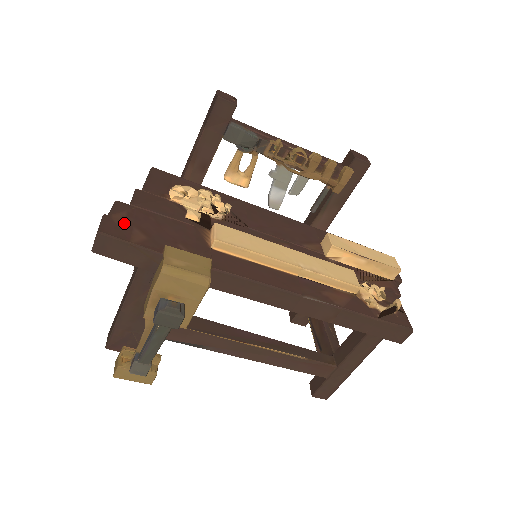
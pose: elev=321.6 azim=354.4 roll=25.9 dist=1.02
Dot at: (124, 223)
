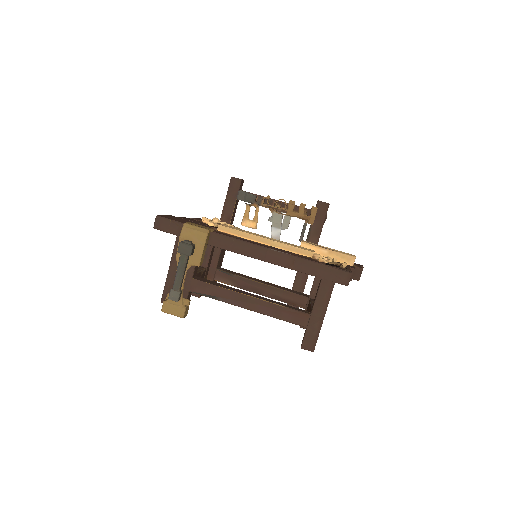
Dot at: (171, 217)
